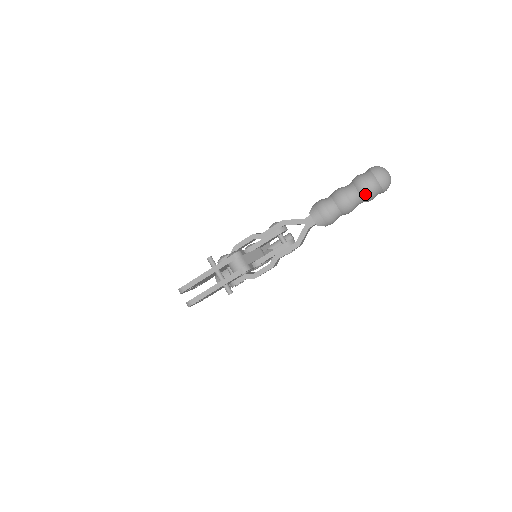
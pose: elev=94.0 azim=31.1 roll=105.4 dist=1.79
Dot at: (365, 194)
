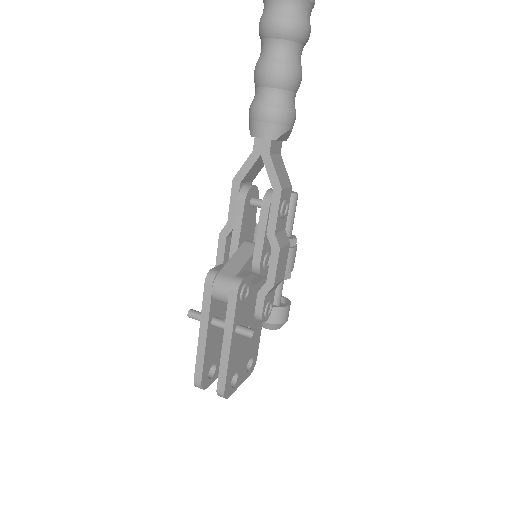
Dot at: (286, 30)
